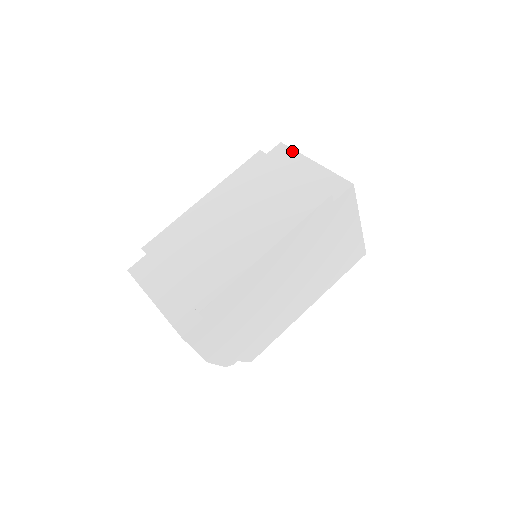
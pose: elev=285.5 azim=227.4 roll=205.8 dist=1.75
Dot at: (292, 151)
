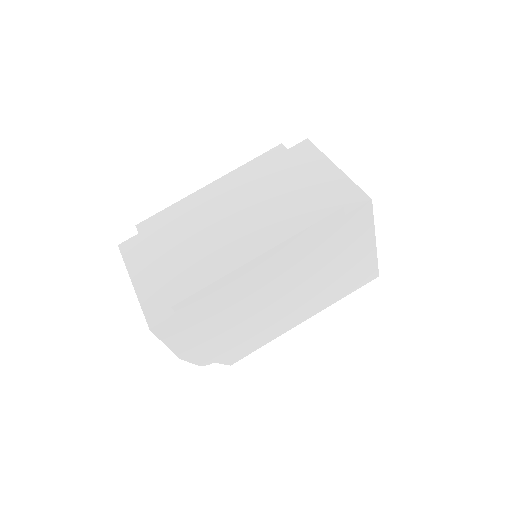
Dot at: (316, 150)
